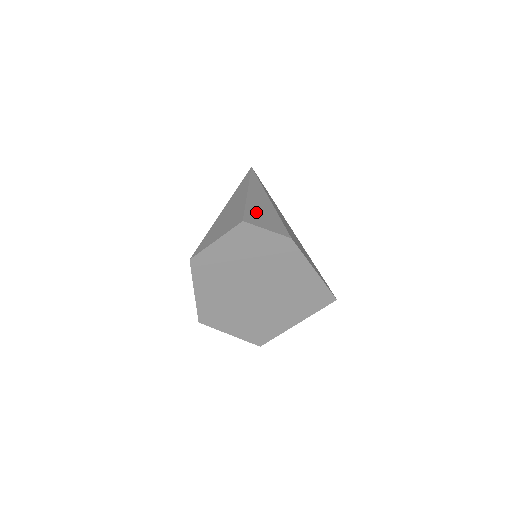
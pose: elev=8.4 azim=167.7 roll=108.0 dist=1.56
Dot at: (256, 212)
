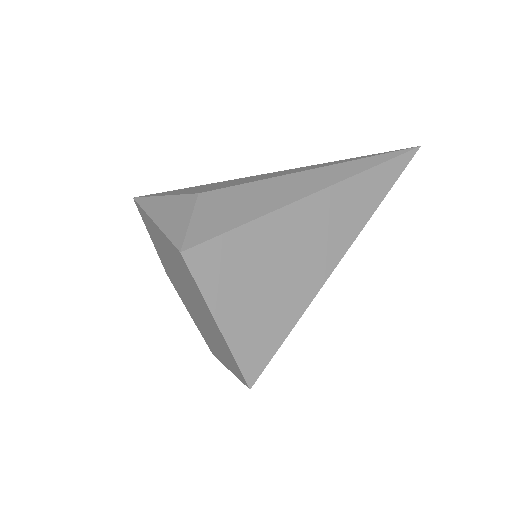
Dot at: (242, 196)
